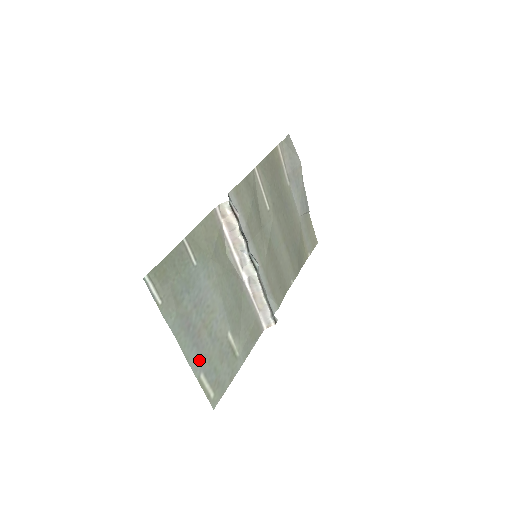
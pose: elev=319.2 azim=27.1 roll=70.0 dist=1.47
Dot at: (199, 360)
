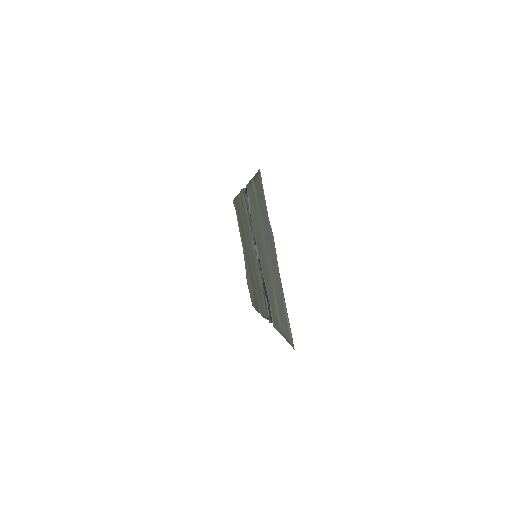
Dot at: (280, 286)
